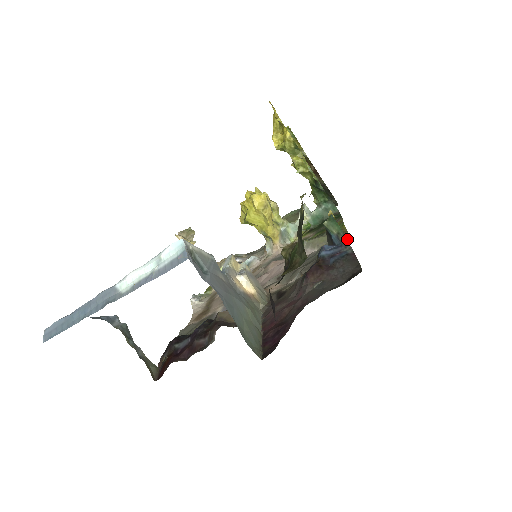
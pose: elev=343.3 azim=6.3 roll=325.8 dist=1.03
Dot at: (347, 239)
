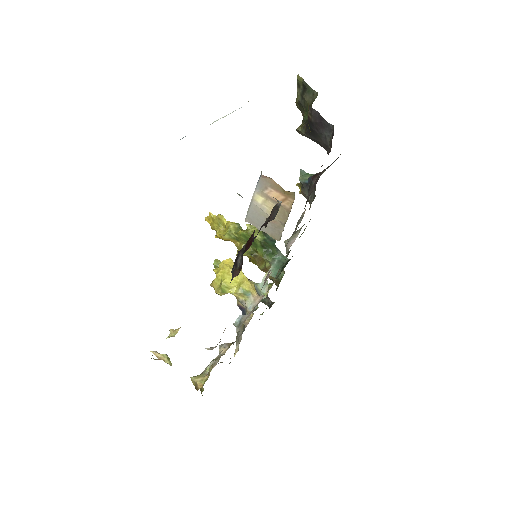
Dot at: occluded
